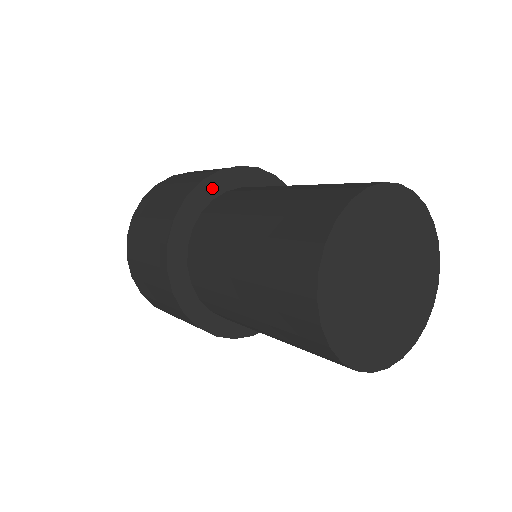
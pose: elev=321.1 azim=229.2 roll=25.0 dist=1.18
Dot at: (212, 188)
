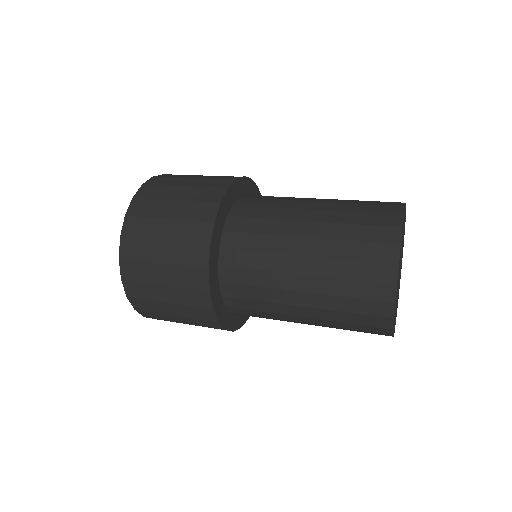
Dot at: (220, 222)
